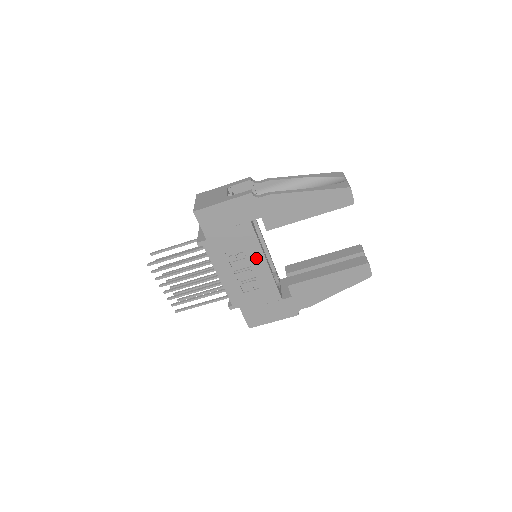
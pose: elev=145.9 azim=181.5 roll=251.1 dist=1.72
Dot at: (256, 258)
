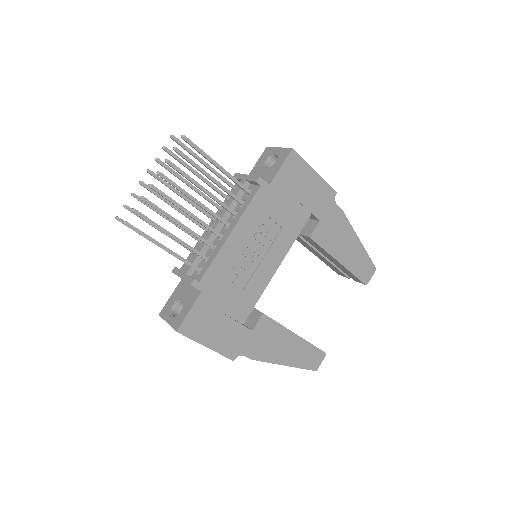
Dot at: (276, 253)
